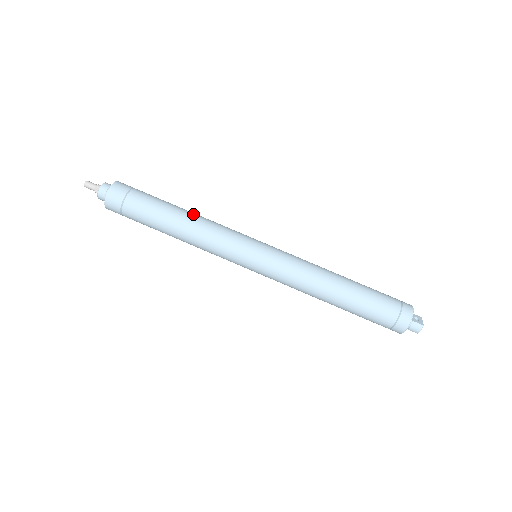
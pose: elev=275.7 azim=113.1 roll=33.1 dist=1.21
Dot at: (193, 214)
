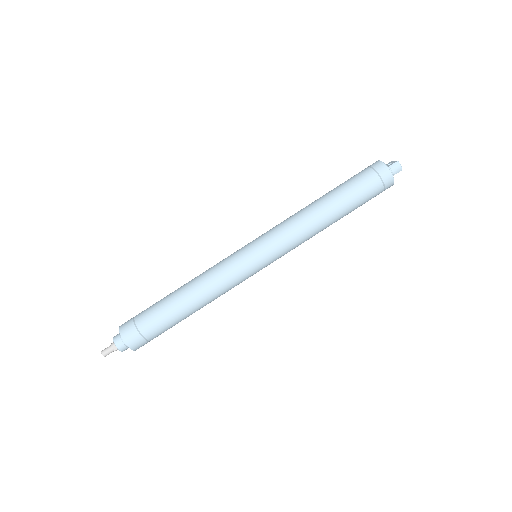
Dot at: (188, 282)
